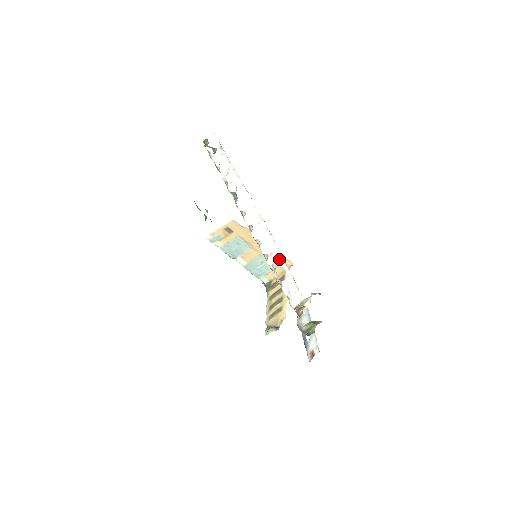
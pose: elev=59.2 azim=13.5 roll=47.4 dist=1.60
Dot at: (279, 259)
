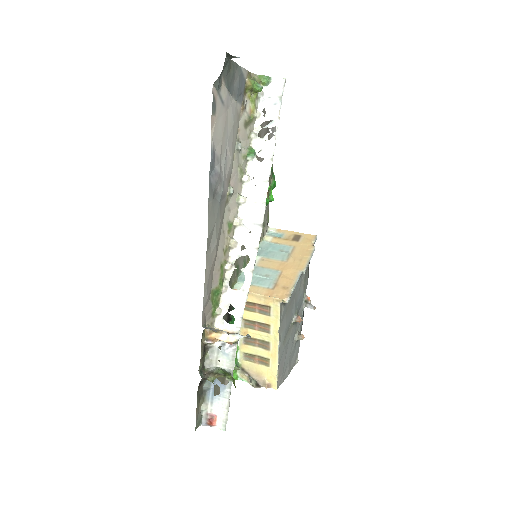
Dot at: (284, 286)
